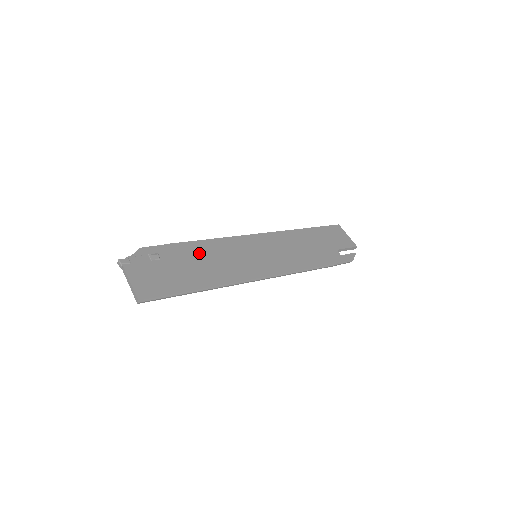
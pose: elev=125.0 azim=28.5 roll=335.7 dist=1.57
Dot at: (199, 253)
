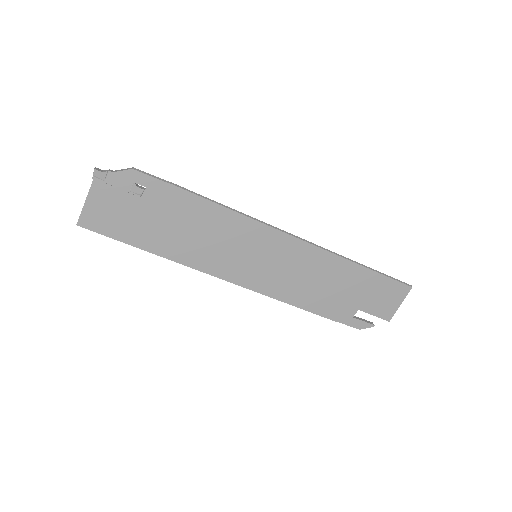
Dot at: (192, 216)
